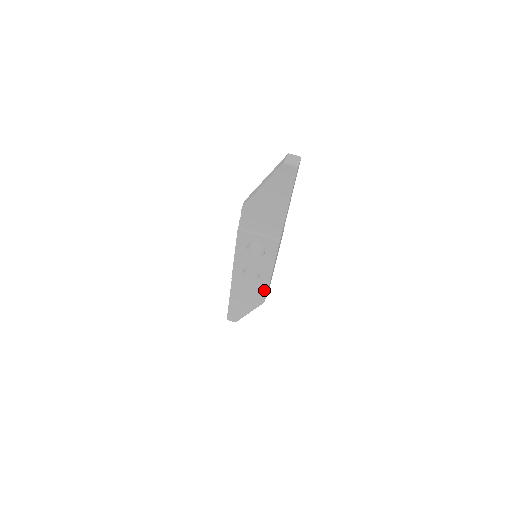
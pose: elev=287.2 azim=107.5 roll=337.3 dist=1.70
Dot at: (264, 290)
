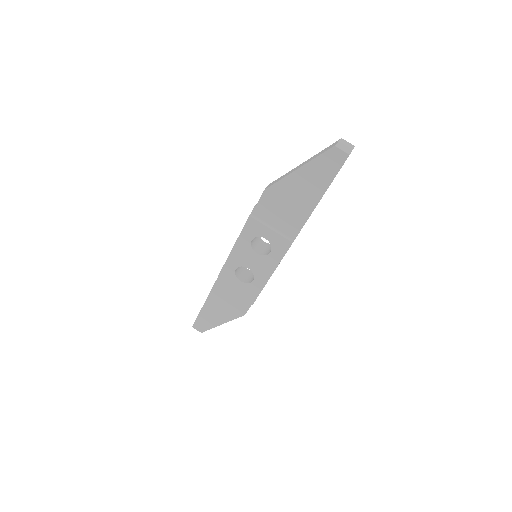
Dot at: (250, 300)
